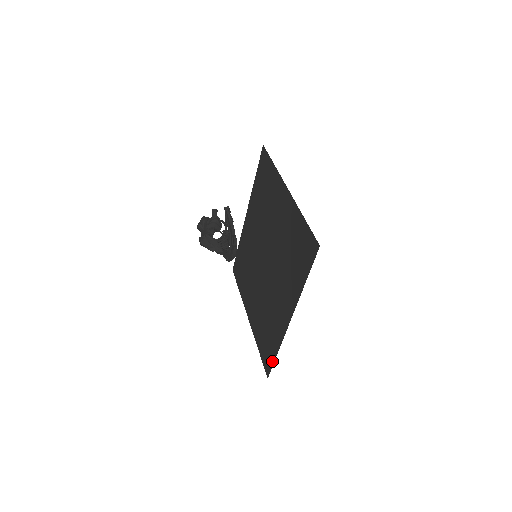
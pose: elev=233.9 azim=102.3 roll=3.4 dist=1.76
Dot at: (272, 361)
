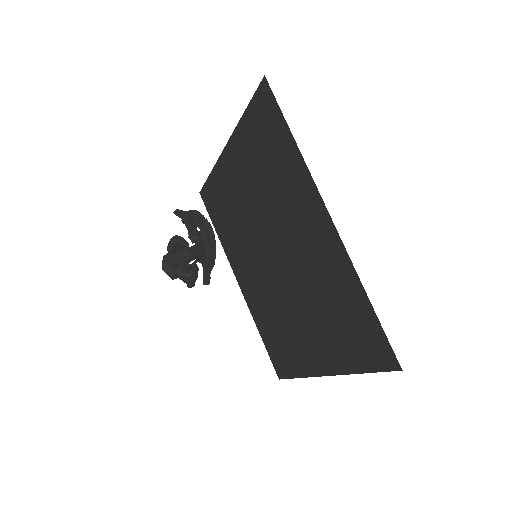
Dot at: (377, 327)
